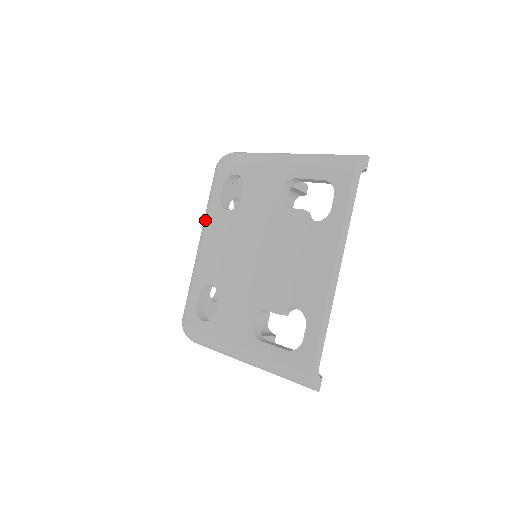
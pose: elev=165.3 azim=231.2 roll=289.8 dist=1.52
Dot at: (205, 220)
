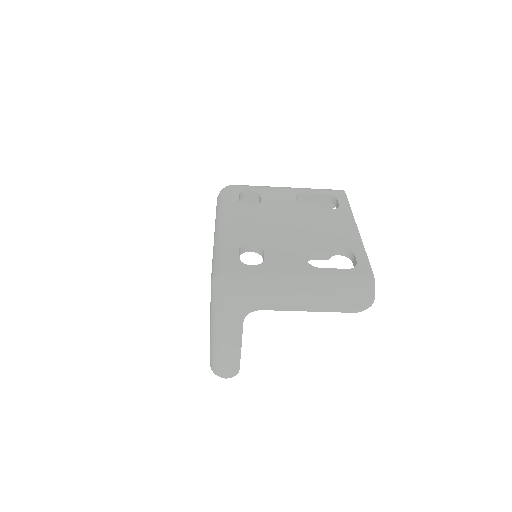
Dot at: (226, 212)
